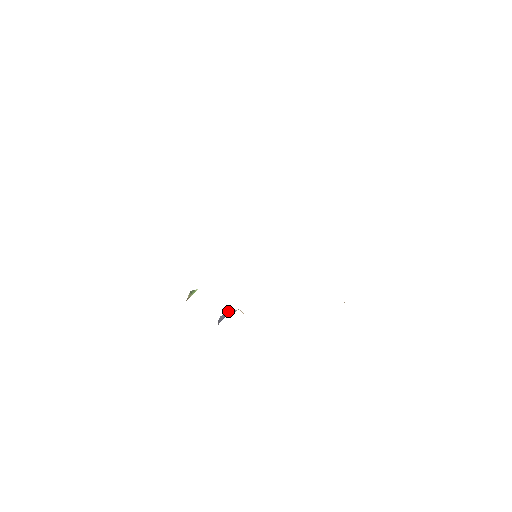
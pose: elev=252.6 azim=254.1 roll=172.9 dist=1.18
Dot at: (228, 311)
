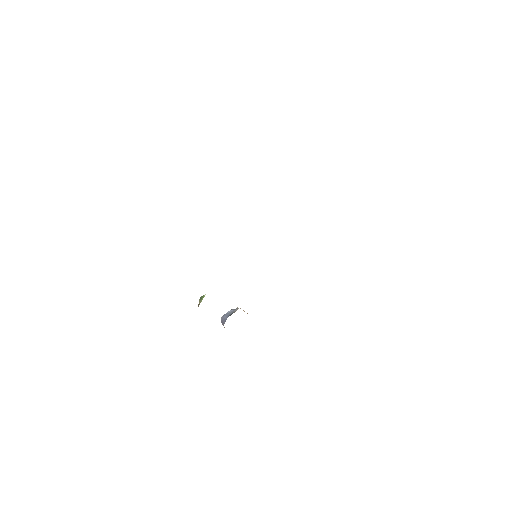
Dot at: (229, 311)
